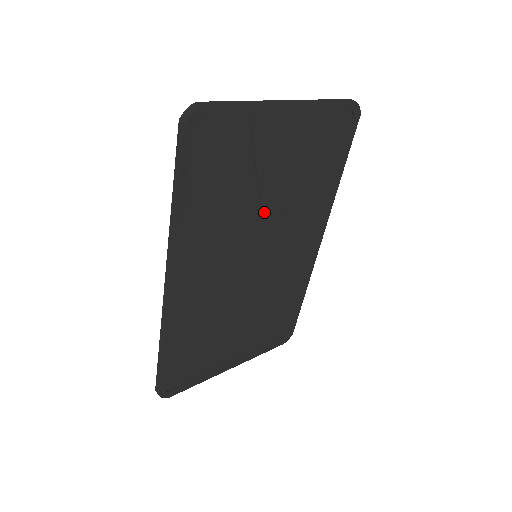
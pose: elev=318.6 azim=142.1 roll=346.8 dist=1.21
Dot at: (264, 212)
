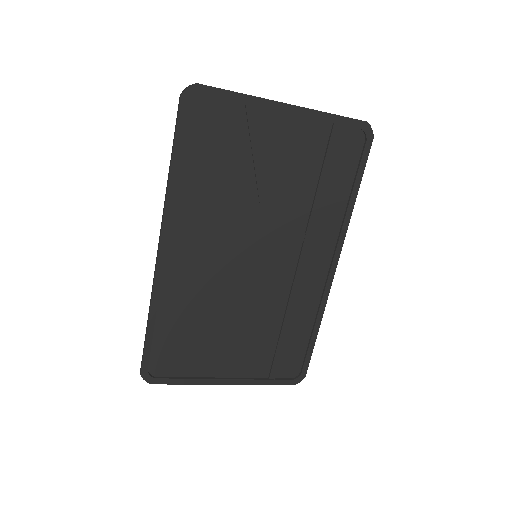
Dot at: (264, 209)
